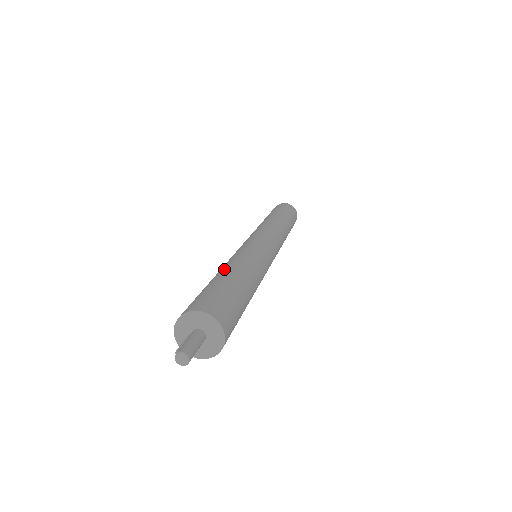
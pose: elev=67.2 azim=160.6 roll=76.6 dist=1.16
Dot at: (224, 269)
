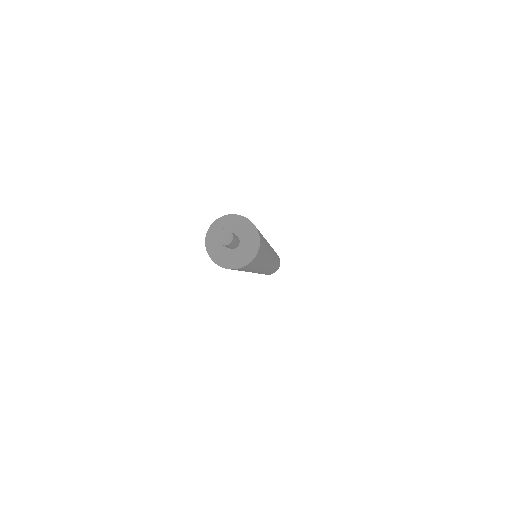
Dot at: occluded
